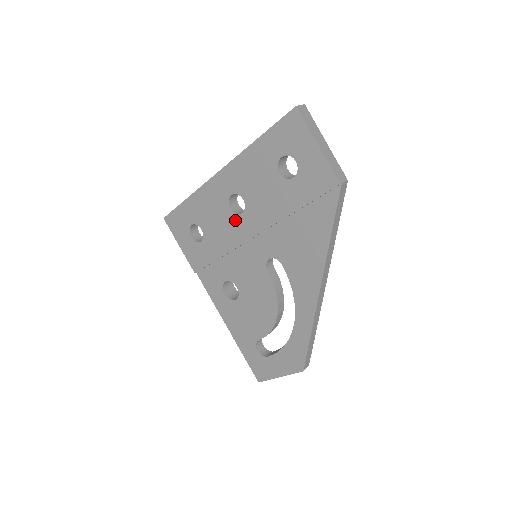
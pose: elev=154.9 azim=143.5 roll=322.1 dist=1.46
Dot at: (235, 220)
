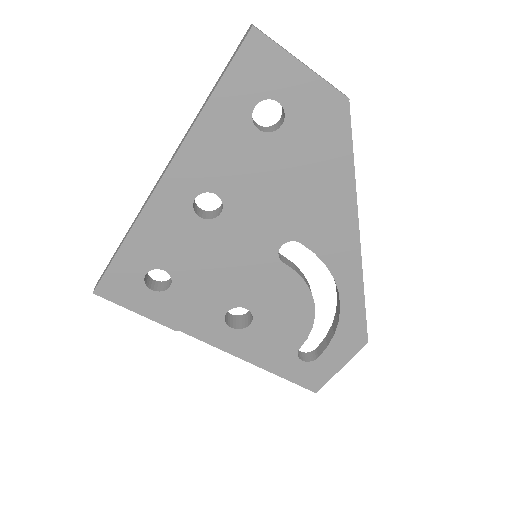
Dot at: (213, 228)
